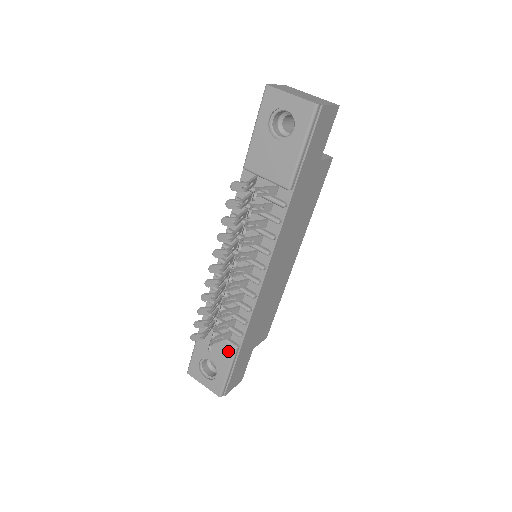
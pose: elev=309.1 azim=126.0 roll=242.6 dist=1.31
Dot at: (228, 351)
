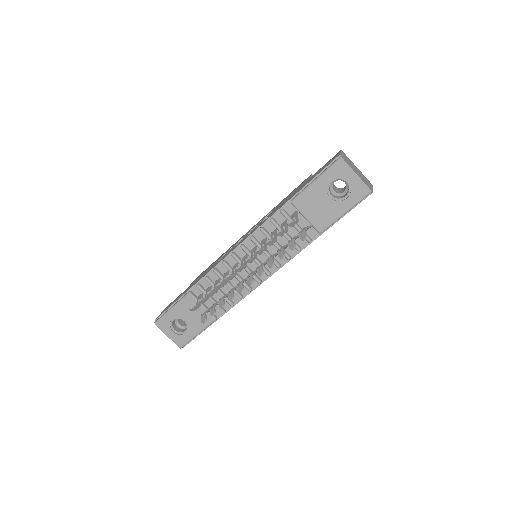
Dot at: occluded
